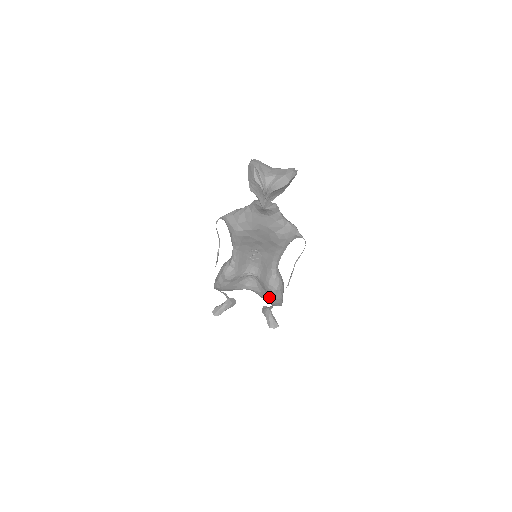
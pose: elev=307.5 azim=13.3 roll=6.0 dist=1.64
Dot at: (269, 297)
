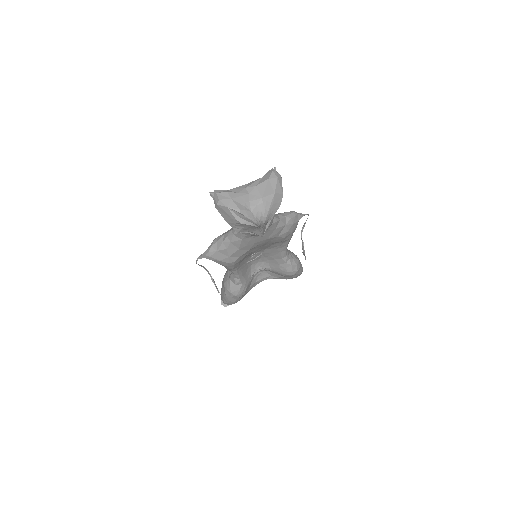
Dot at: (290, 278)
